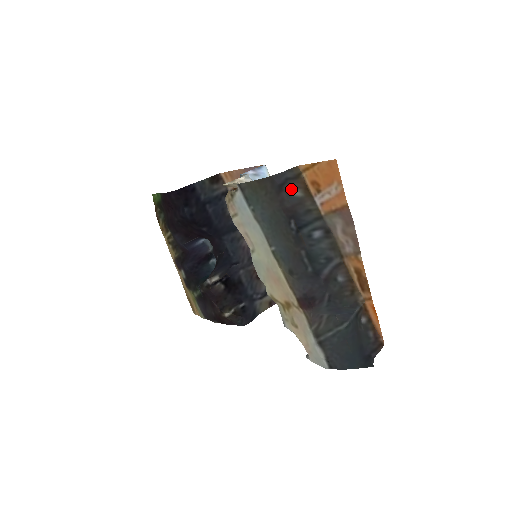
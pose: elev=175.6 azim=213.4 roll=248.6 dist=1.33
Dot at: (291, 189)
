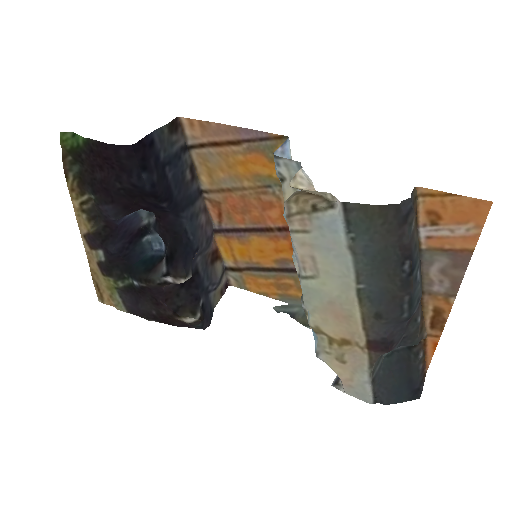
Dot at: (413, 220)
